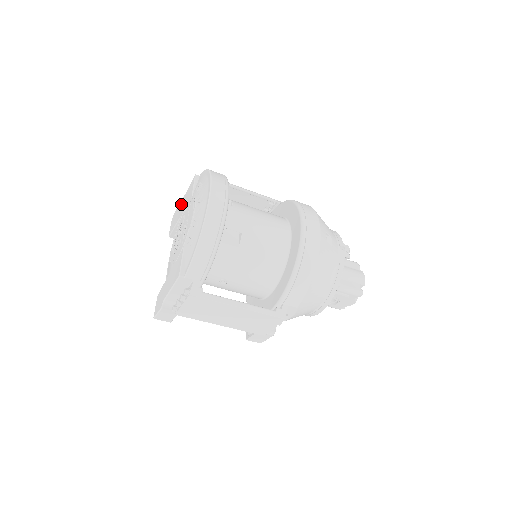
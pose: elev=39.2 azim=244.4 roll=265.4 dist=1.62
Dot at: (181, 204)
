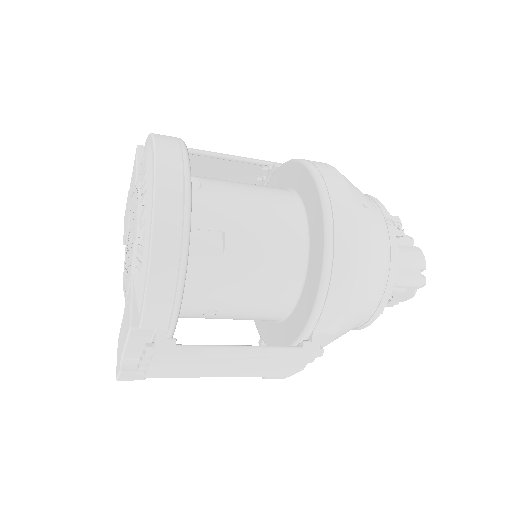
Dot at: (129, 194)
